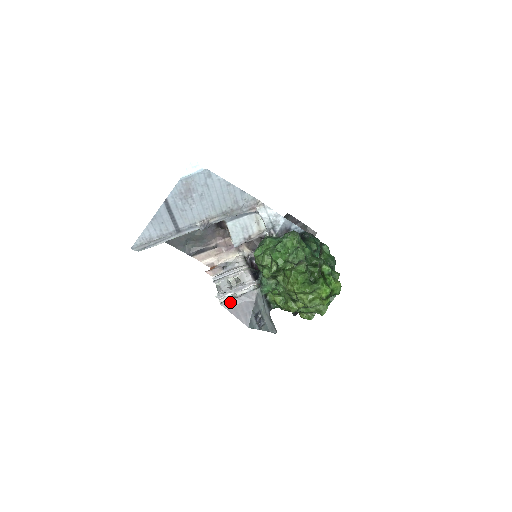
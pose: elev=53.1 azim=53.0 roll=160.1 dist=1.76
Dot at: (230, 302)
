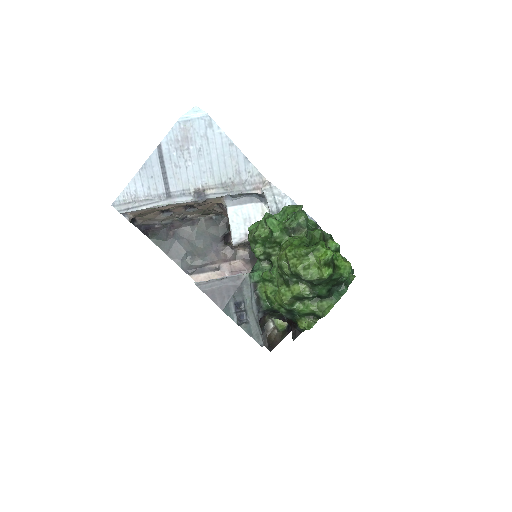
Dot at: (208, 283)
